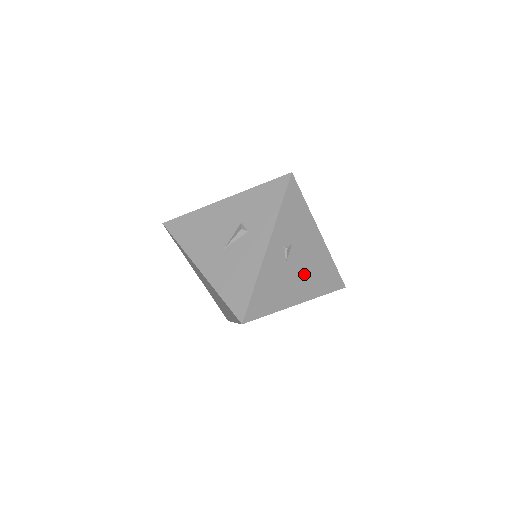
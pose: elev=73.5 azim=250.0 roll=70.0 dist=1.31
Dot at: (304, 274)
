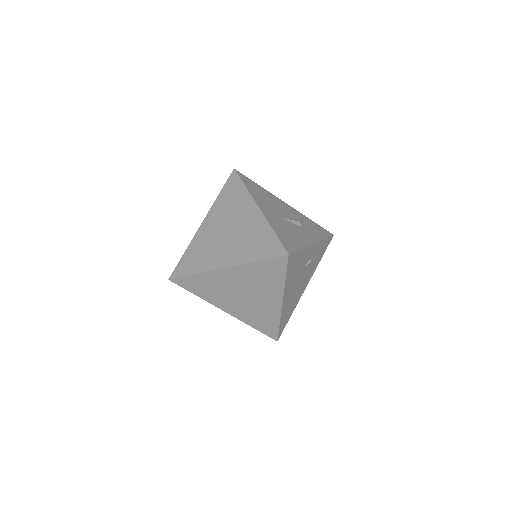
Dot at: (294, 291)
